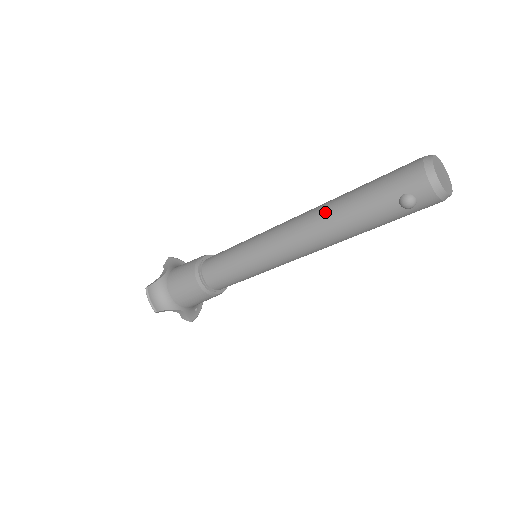
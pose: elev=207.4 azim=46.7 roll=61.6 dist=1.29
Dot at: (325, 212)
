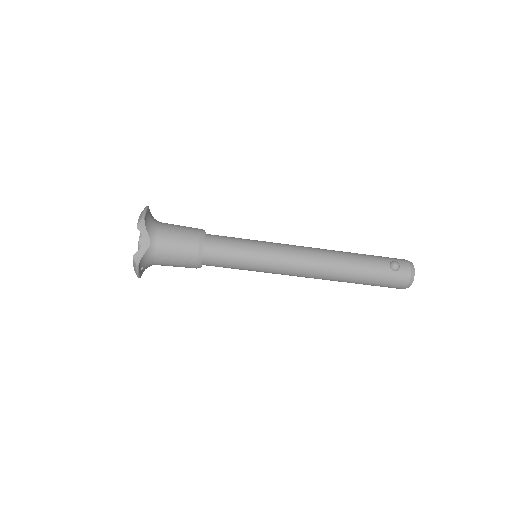
Dot at: occluded
